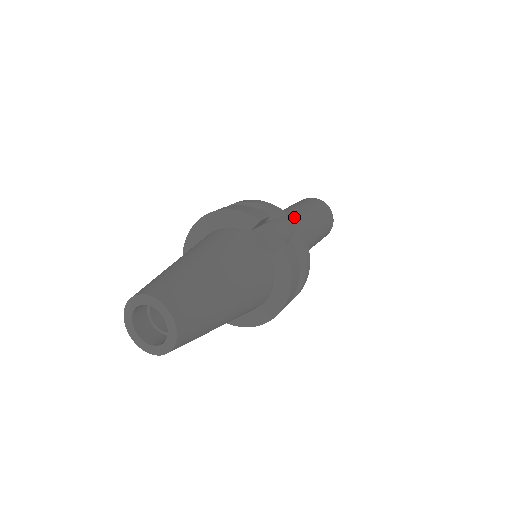
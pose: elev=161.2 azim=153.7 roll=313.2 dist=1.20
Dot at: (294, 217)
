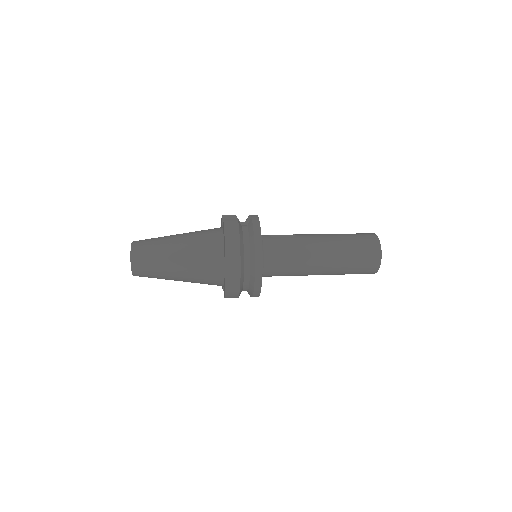
Dot at: (305, 234)
